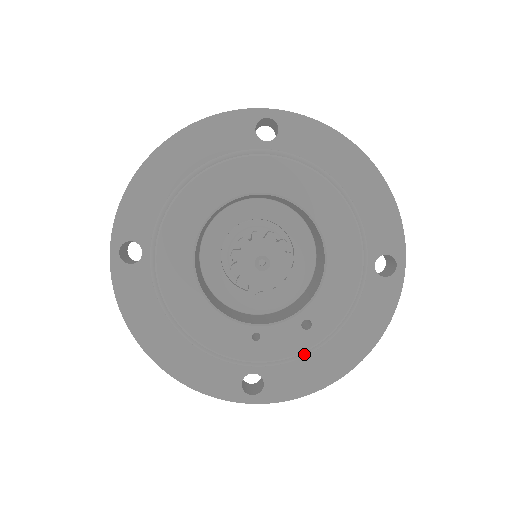
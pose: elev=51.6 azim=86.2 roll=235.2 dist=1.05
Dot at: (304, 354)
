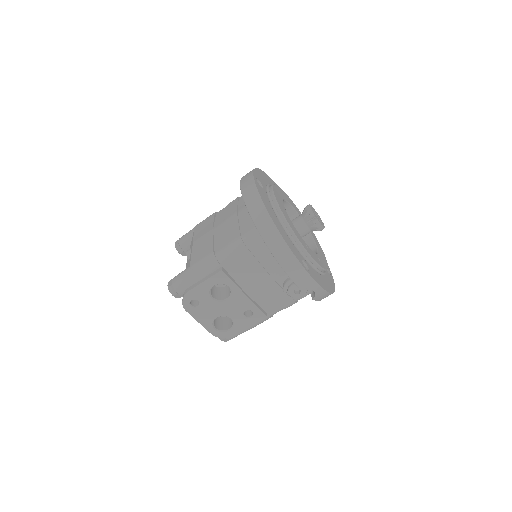
Dot at: (319, 270)
